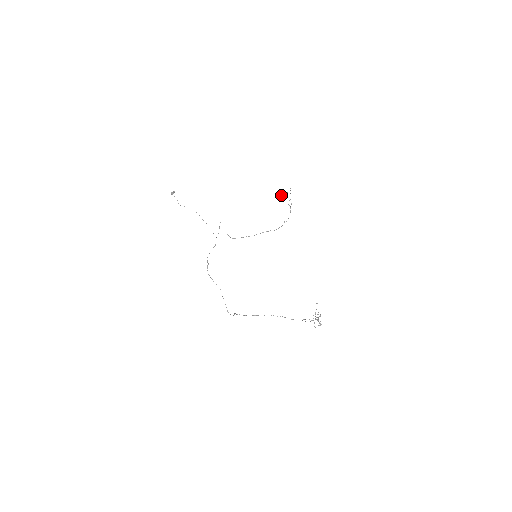
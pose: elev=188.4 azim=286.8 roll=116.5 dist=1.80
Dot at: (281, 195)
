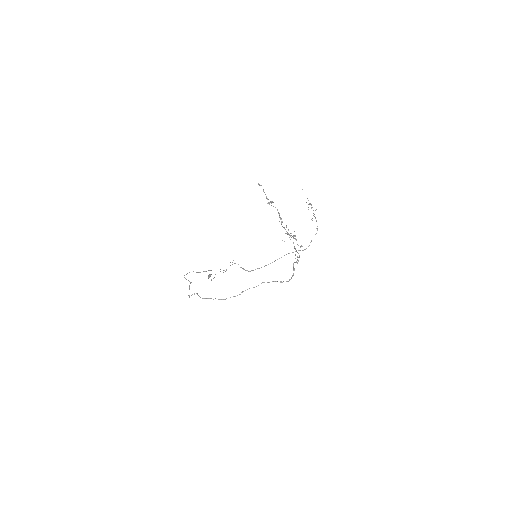
Dot at: occluded
